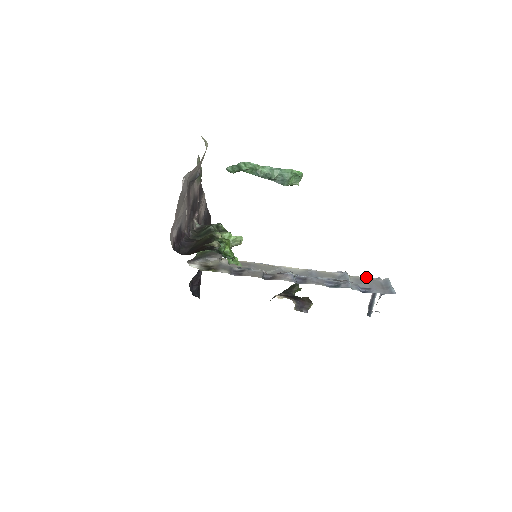
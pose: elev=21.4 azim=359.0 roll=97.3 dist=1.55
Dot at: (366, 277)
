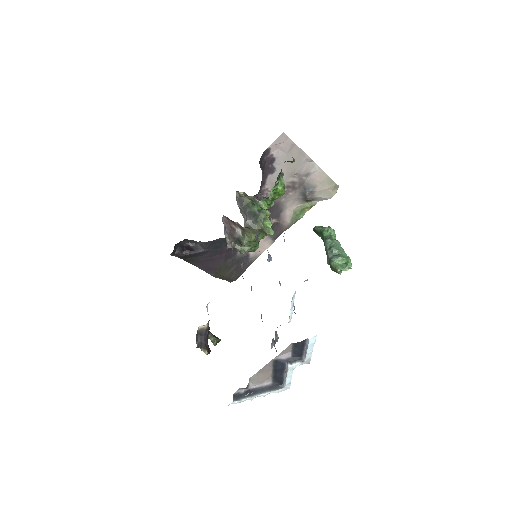
Dot at: occluded
